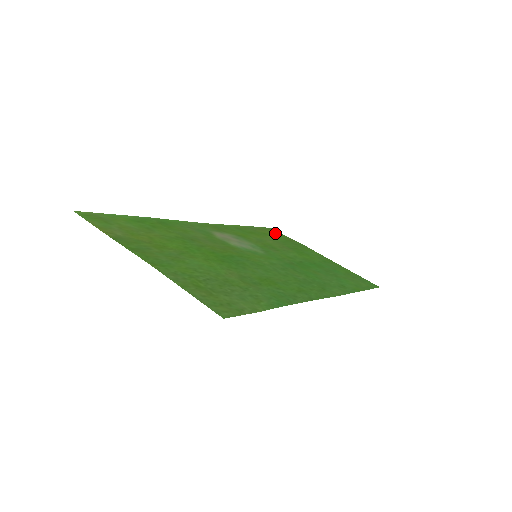
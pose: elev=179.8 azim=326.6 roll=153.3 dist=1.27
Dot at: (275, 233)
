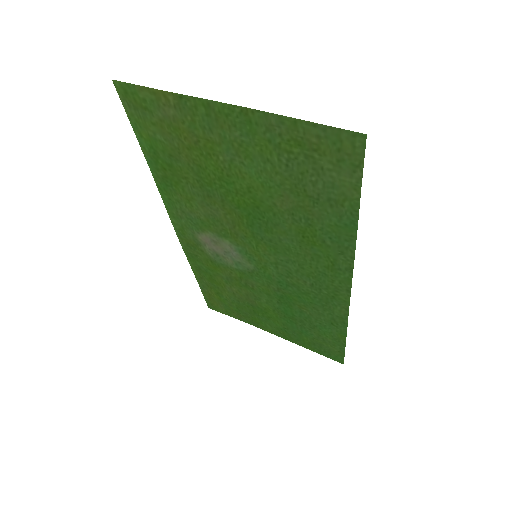
Dot at: (220, 306)
